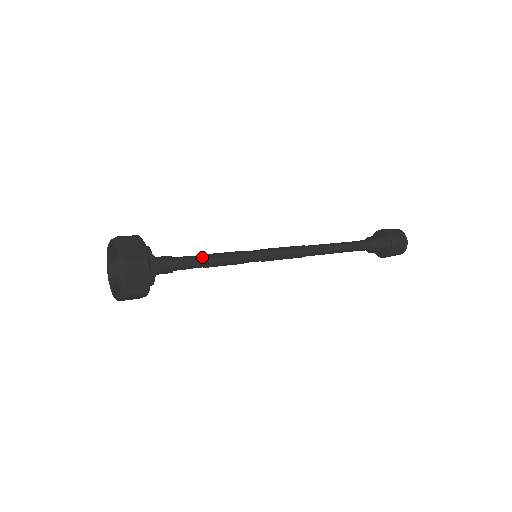
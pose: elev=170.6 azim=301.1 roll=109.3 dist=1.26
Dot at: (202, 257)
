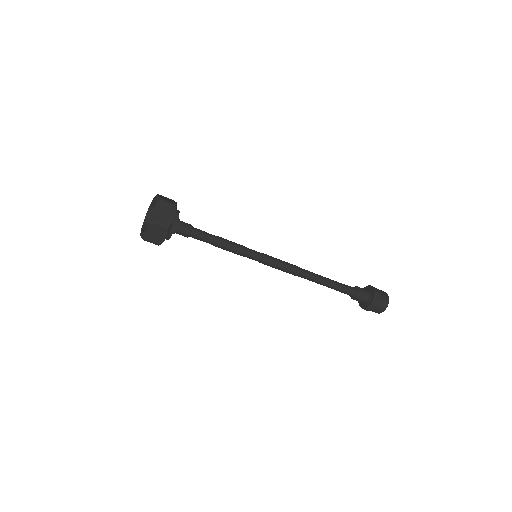
Dot at: occluded
